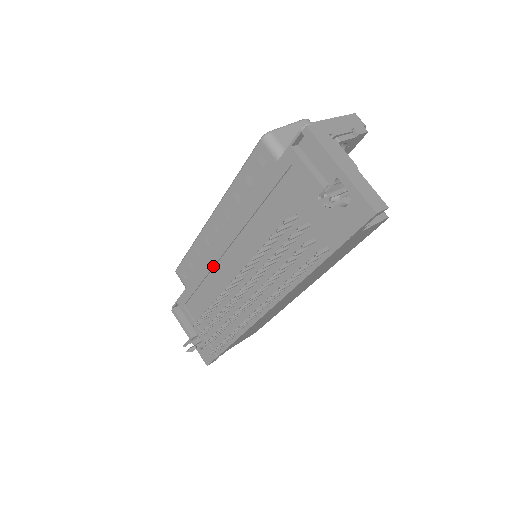
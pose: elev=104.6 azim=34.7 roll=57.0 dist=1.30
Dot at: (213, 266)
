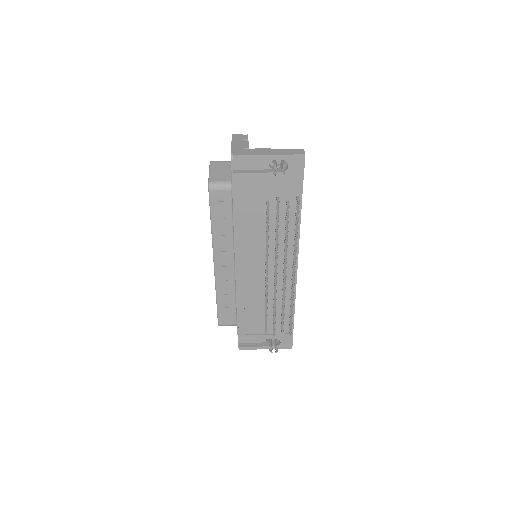
Dot at: (243, 287)
